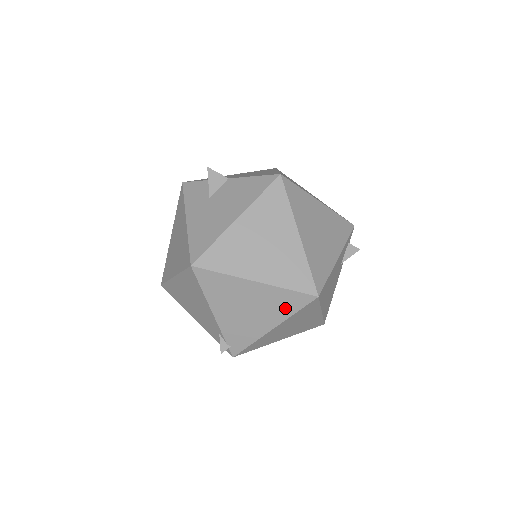
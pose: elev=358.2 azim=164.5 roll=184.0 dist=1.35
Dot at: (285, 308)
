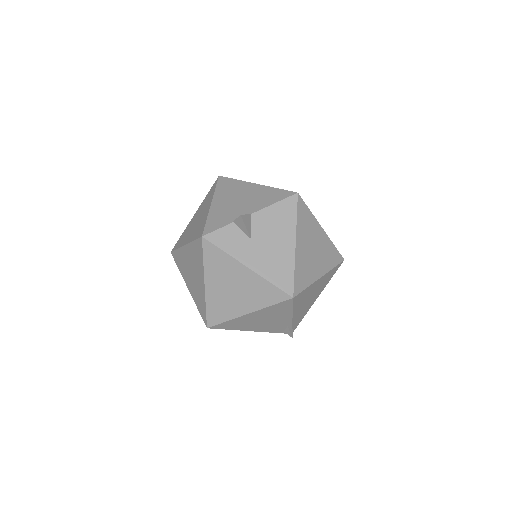
Dot at: (328, 280)
